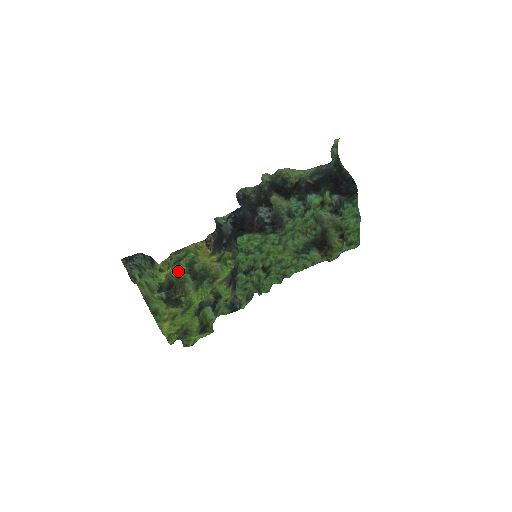
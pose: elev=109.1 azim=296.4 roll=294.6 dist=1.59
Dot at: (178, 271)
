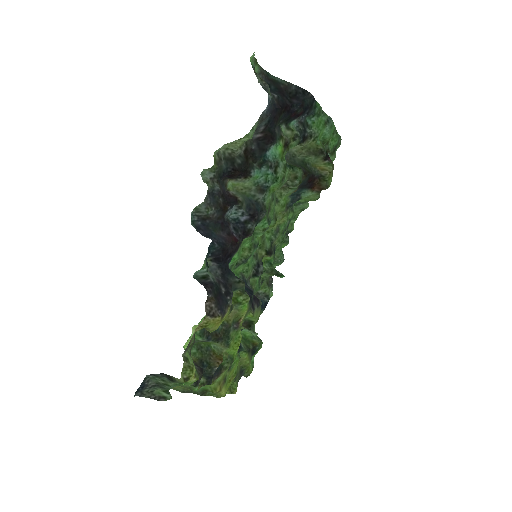
Dot at: occluded
